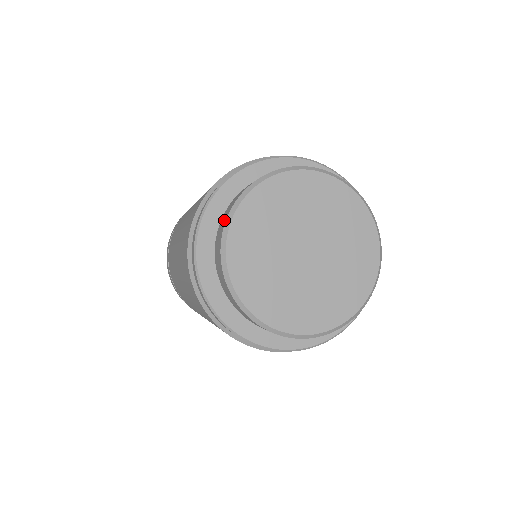
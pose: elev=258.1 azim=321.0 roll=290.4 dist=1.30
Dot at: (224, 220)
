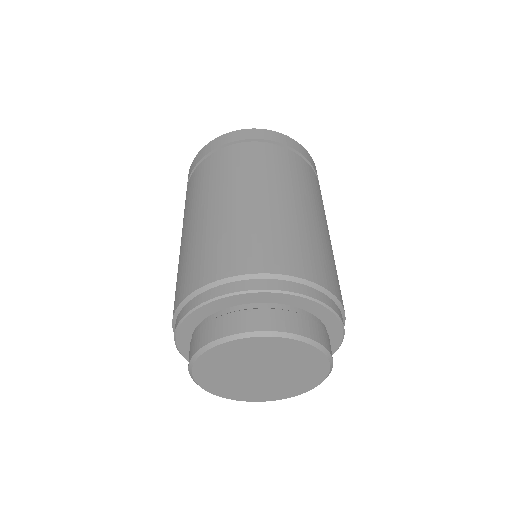
Dot at: occluded
